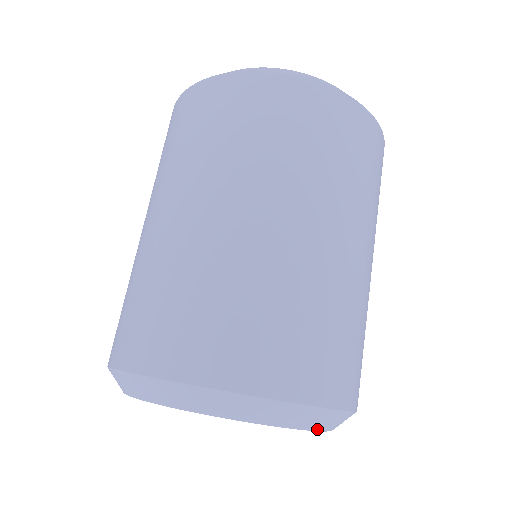
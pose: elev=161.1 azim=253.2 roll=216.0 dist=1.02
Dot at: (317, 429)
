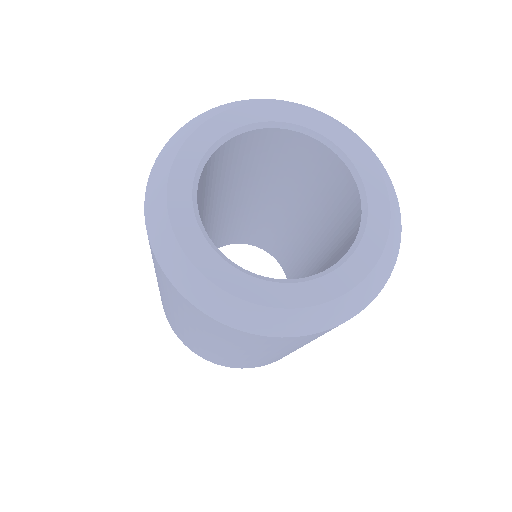
Dot at: occluded
